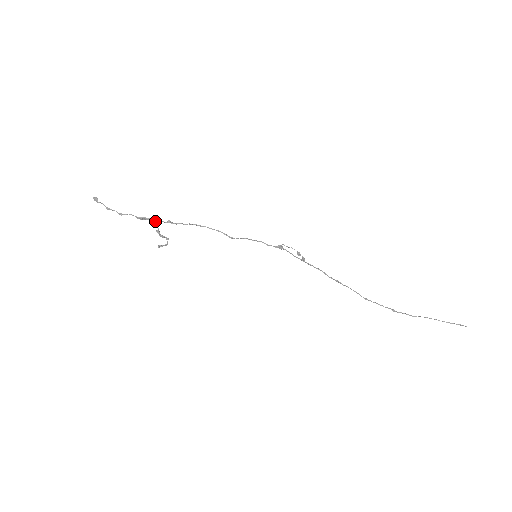
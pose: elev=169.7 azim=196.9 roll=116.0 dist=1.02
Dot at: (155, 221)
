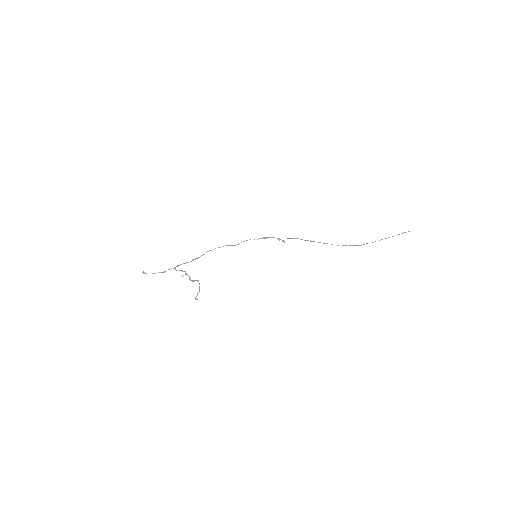
Dot at: (185, 271)
